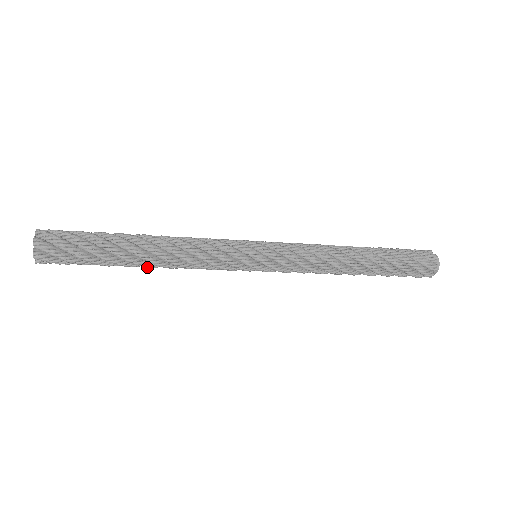
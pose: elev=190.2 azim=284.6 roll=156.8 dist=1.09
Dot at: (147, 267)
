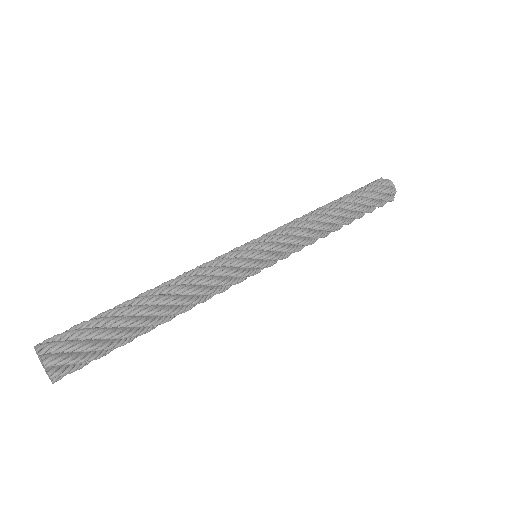
Dot at: occluded
